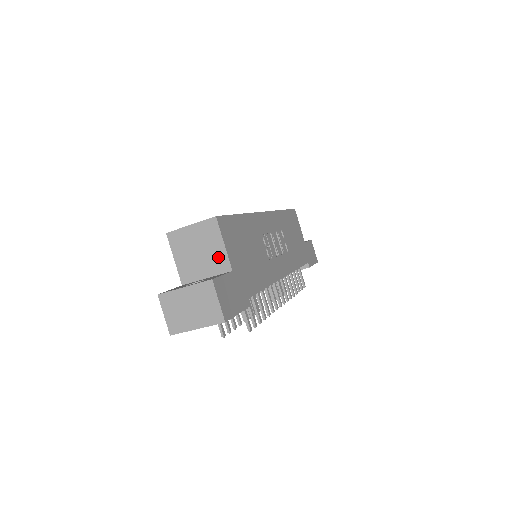
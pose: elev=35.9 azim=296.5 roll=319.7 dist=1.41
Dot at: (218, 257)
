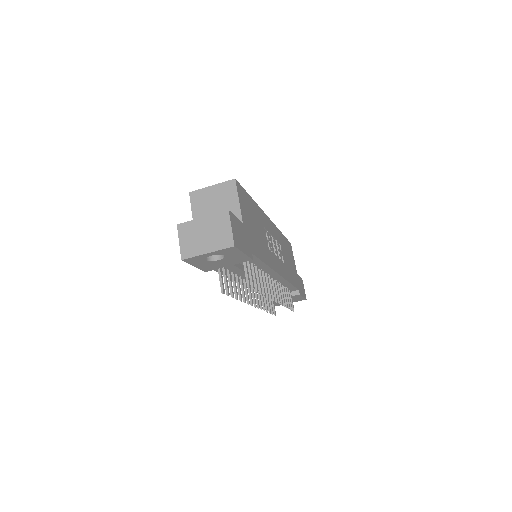
Dot at: (232, 211)
